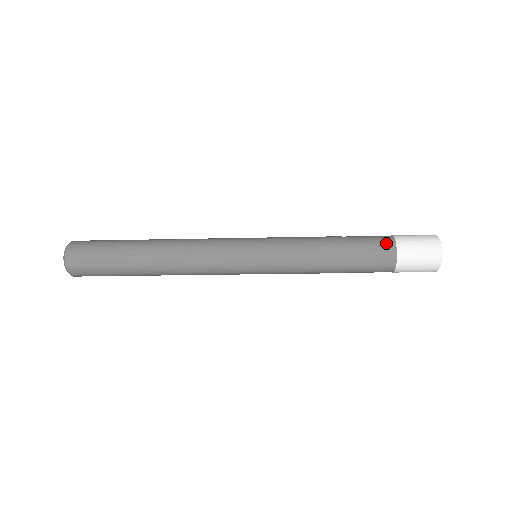
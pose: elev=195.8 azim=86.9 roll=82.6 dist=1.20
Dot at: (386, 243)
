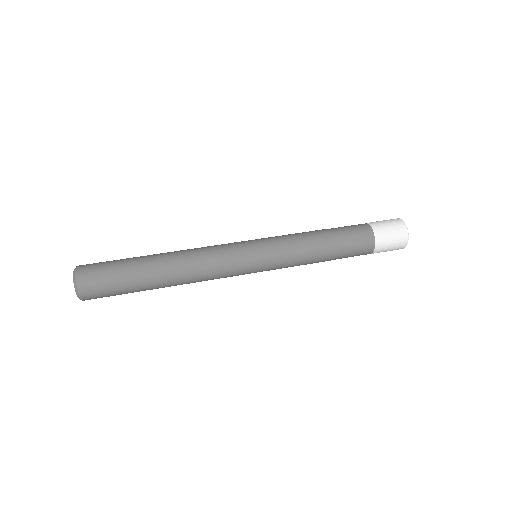
Dot at: (368, 243)
